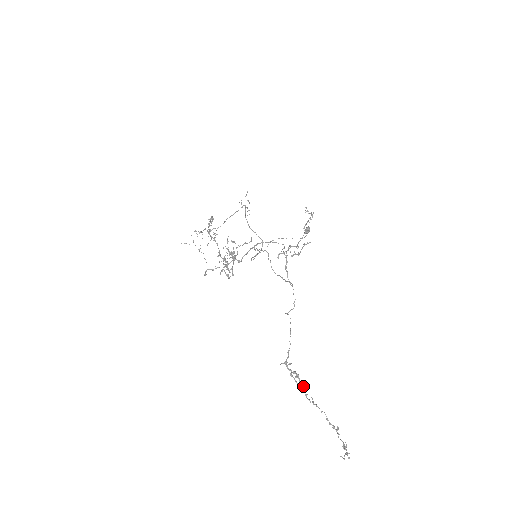
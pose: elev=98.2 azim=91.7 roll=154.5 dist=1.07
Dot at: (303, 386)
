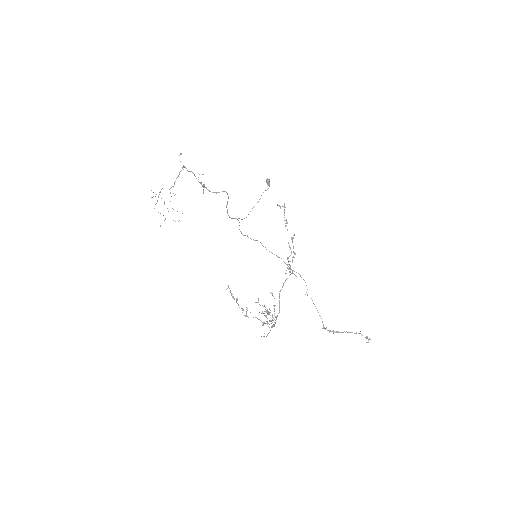
Dot at: occluded
